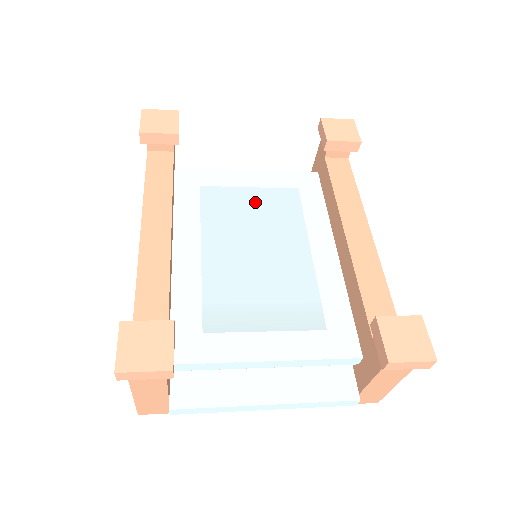
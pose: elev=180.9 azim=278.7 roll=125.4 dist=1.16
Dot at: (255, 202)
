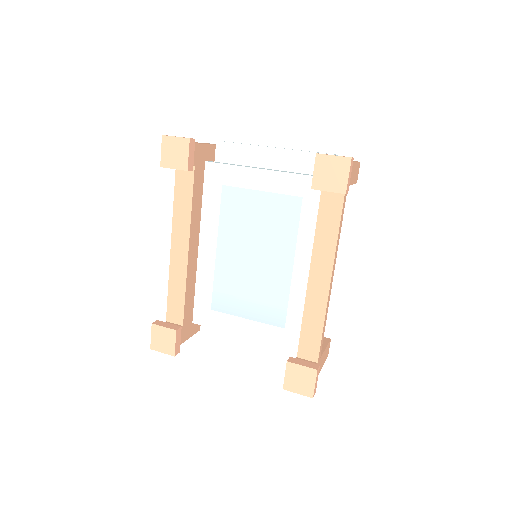
Dot at: (262, 209)
